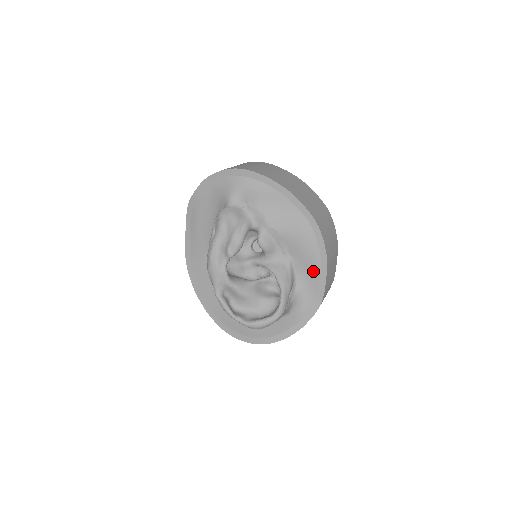
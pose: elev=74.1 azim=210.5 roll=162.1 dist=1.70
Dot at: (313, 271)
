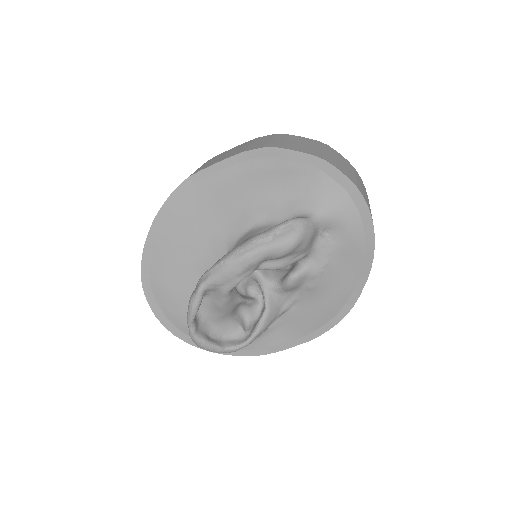
Dot at: (292, 332)
